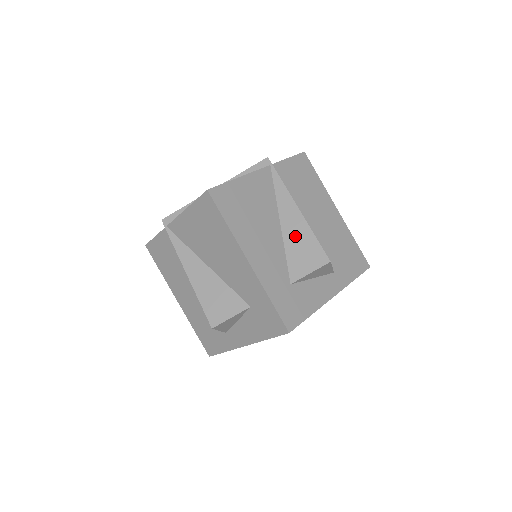
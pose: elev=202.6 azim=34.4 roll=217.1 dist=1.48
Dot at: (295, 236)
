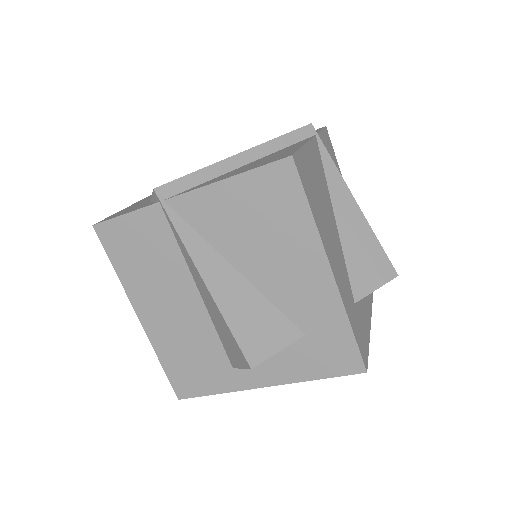
Dot at: (355, 238)
